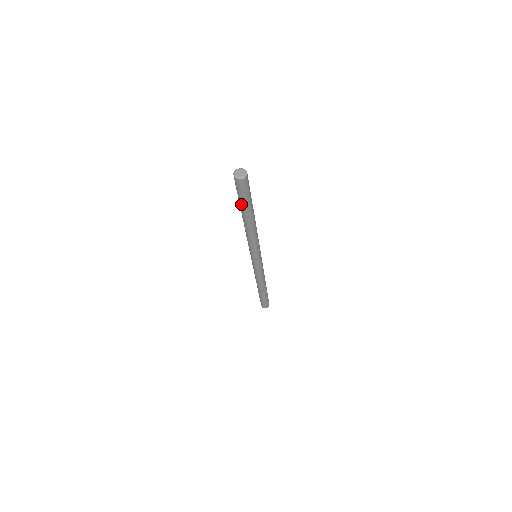
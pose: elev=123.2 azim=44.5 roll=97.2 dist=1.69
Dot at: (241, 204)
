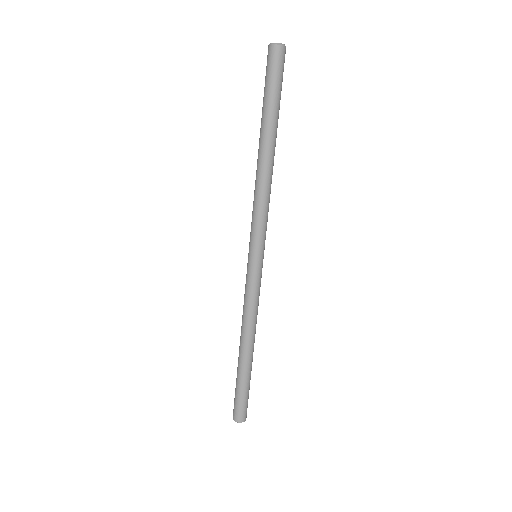
Dot at: (271, 105)
